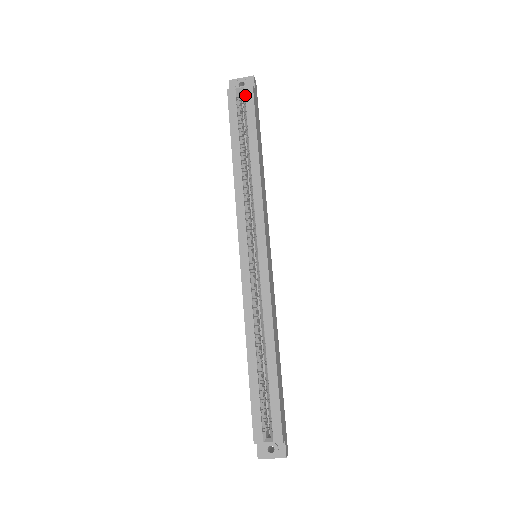
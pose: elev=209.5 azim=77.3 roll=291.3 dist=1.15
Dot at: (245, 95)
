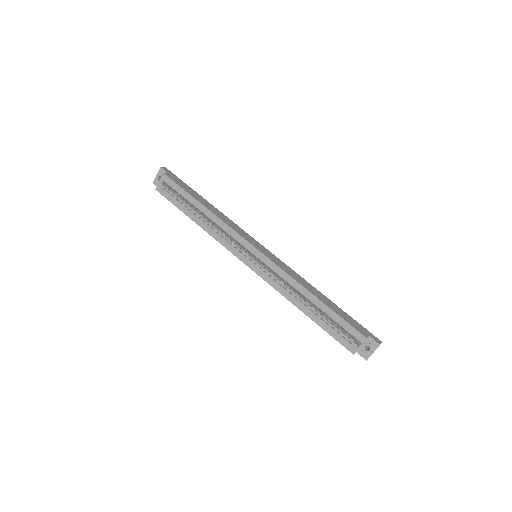
Dot at: (166, 183)
